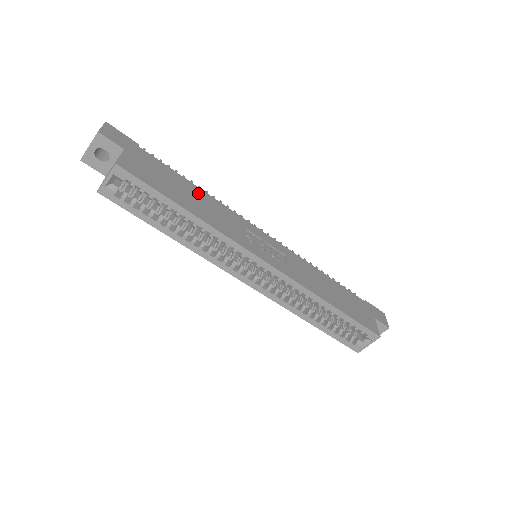
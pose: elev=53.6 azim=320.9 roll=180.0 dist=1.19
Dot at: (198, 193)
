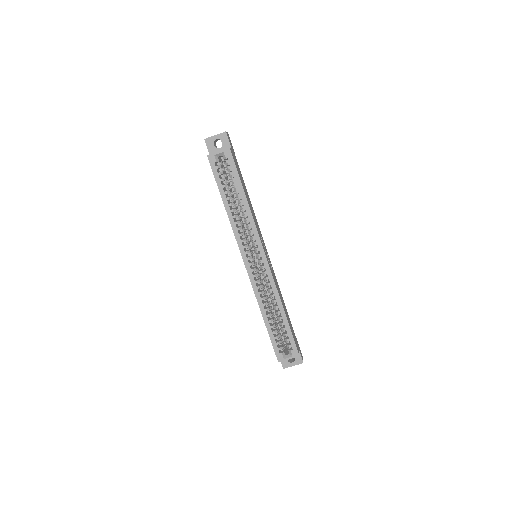
Dot at: (249, 198)
